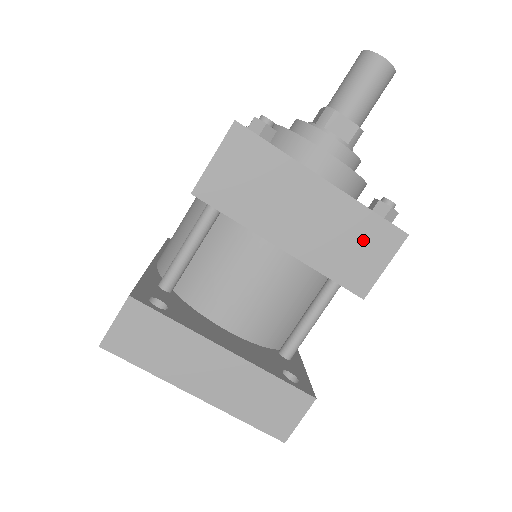
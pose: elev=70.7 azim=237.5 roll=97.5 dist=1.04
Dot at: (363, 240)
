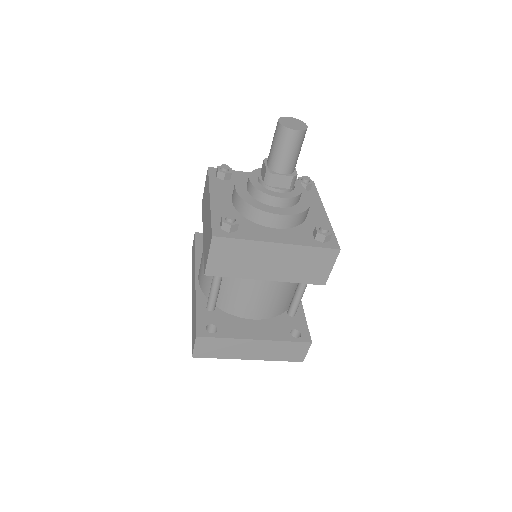
Dot at: (313, 261)
